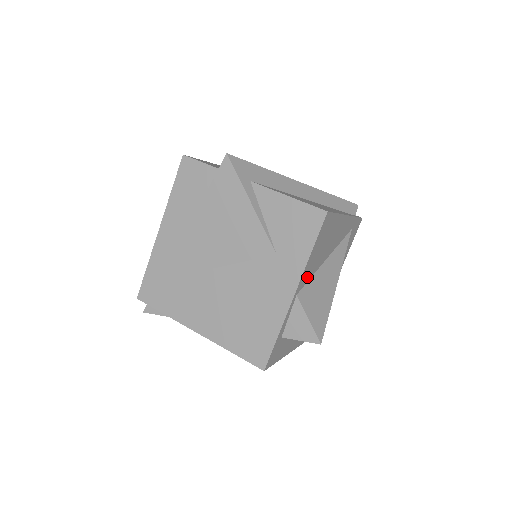
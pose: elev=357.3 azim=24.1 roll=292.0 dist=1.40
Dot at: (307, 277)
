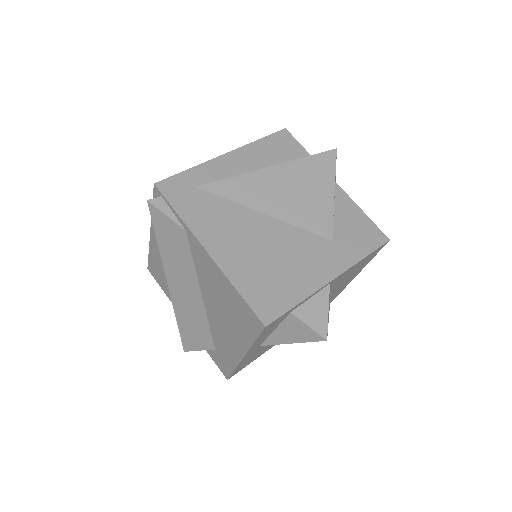
Dot at: (336, 281)
